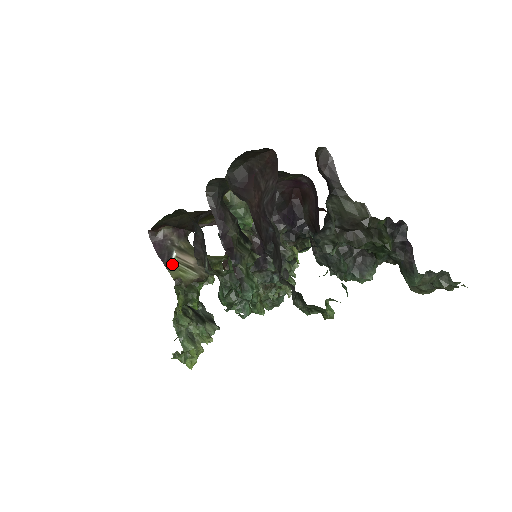
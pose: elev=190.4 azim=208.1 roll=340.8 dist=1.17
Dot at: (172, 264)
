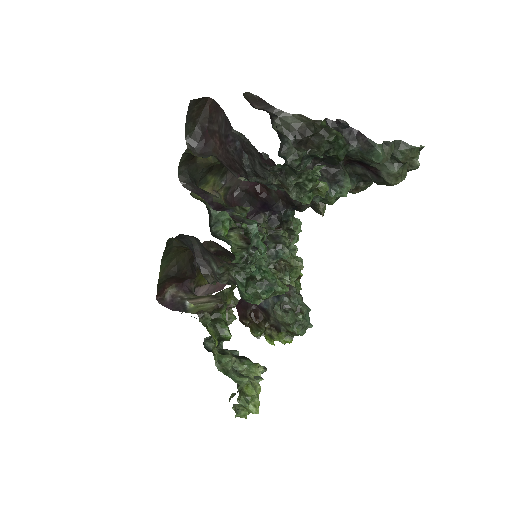
Dot at: (189, 308)
